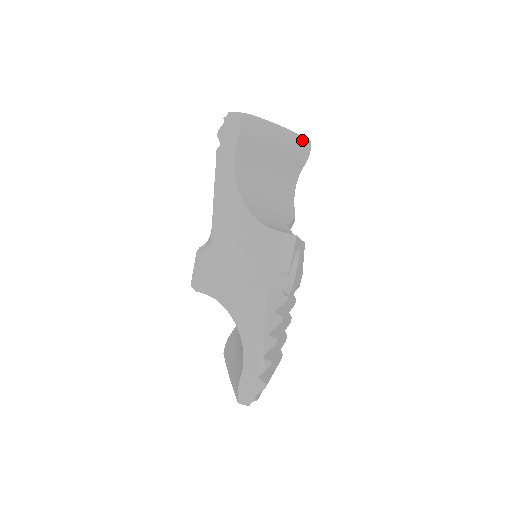
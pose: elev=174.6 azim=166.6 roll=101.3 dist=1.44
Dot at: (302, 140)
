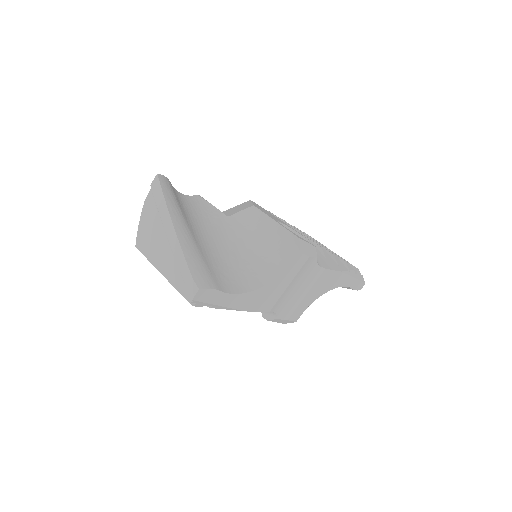
Dot at: (164, 189)
